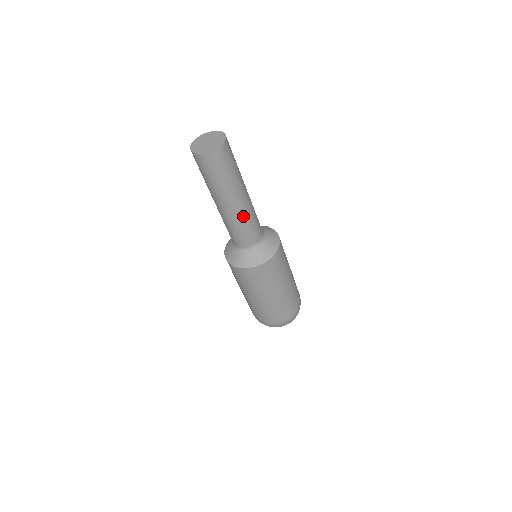
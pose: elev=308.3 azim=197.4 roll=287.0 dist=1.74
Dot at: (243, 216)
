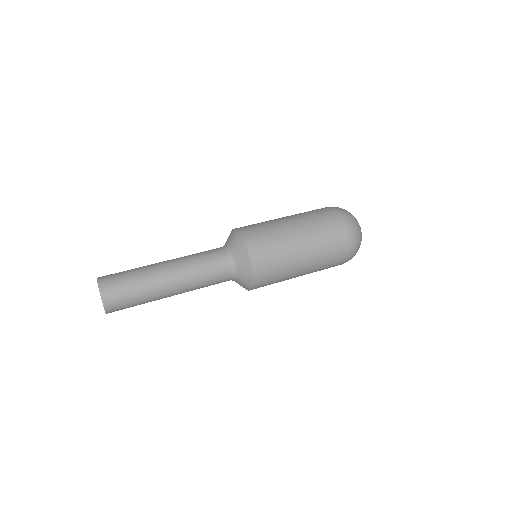
Dot at: (191, 286)
